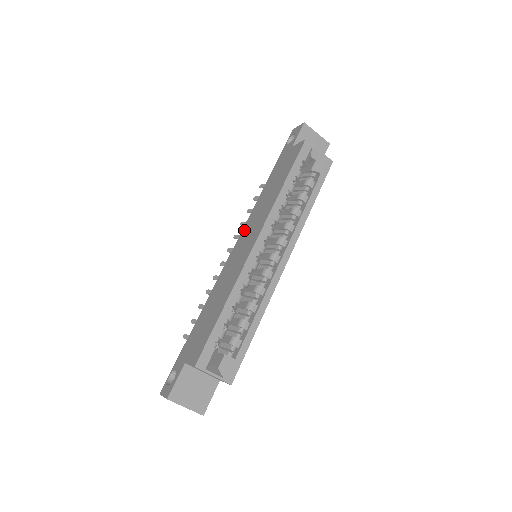
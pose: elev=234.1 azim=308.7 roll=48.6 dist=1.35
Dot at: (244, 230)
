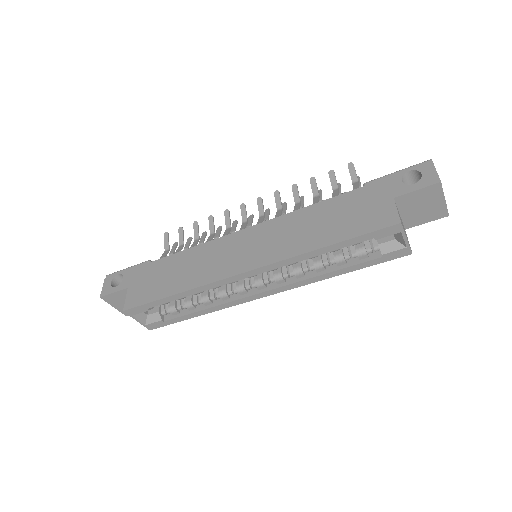
Dot at: (267, 226)
